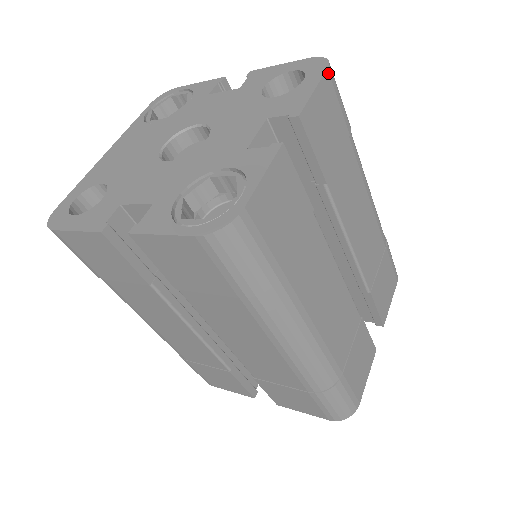
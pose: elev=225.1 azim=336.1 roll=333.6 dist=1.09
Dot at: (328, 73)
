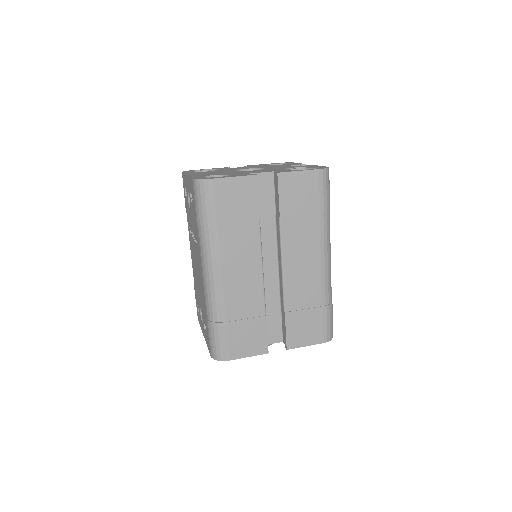
Dot at: occluded
